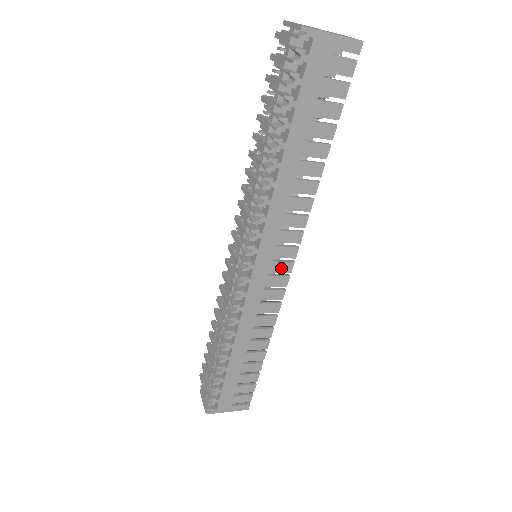
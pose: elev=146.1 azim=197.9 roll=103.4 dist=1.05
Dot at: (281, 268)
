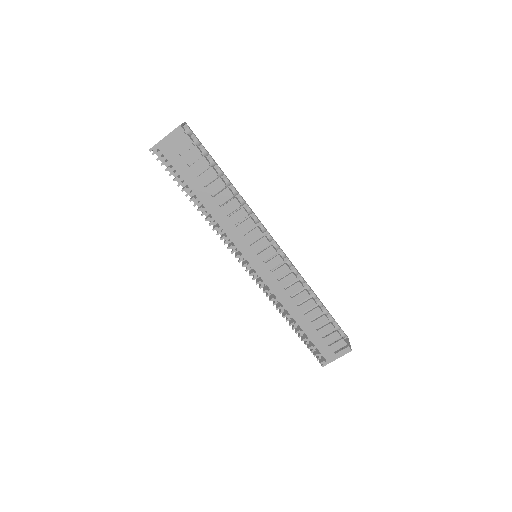
Dot at: (268, 254)
